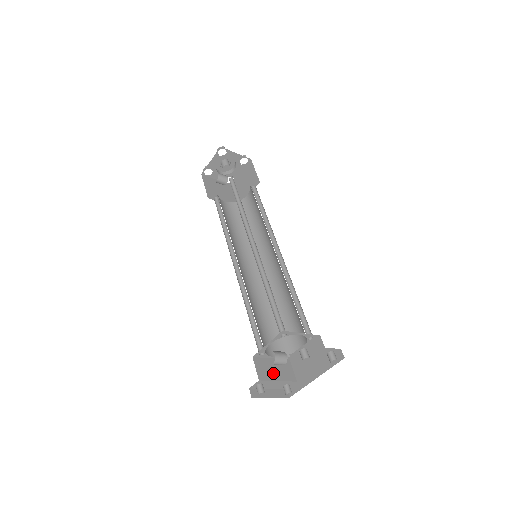
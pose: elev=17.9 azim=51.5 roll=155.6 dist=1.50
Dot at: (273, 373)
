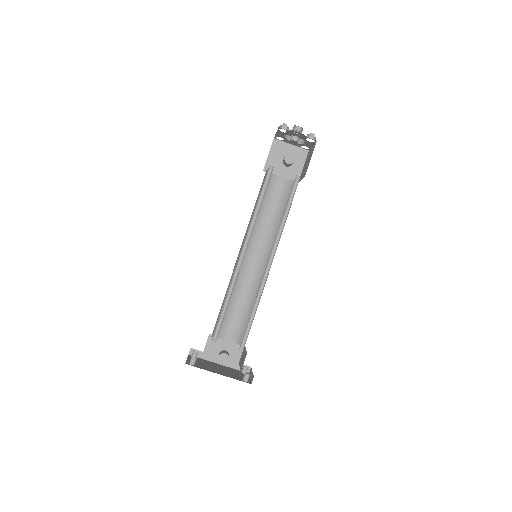
Dot at: occluded
